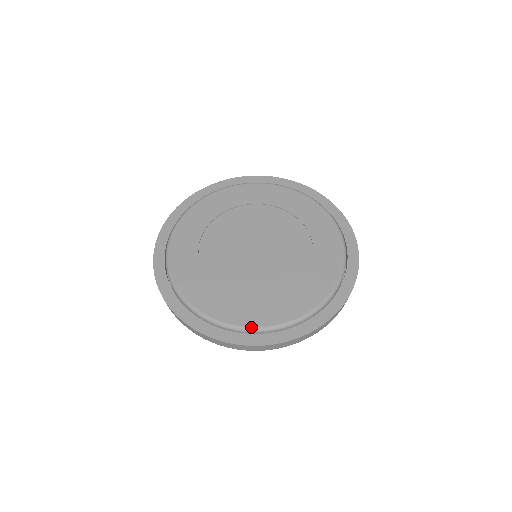
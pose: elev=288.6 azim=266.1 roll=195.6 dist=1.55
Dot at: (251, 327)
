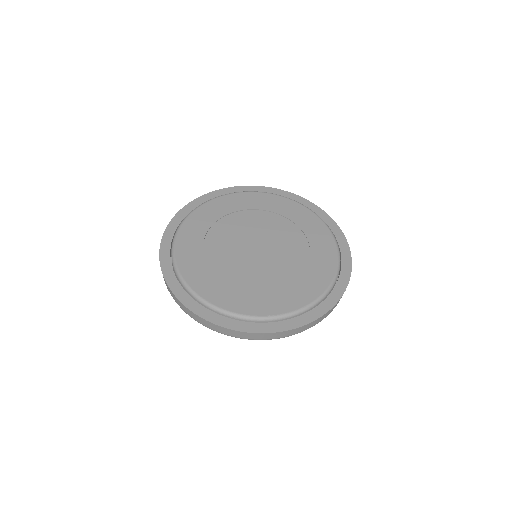
Dot at: (315, 300)
